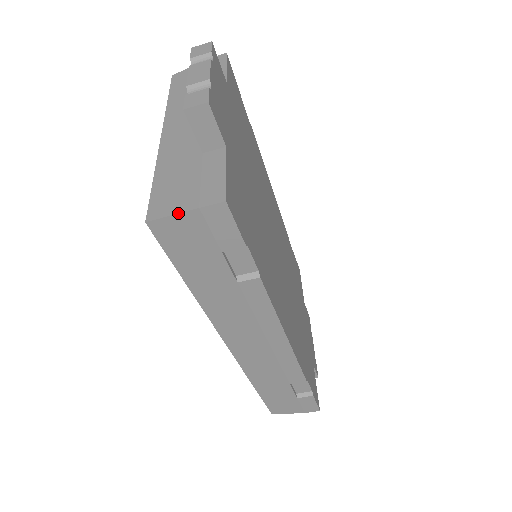
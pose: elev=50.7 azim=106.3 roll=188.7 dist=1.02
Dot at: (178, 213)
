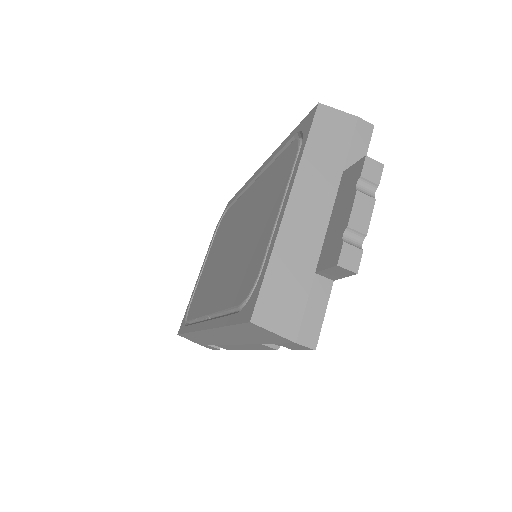
Dot at: (279, 335)
